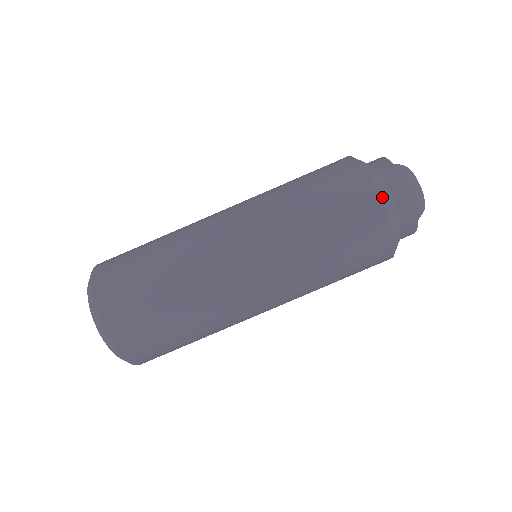
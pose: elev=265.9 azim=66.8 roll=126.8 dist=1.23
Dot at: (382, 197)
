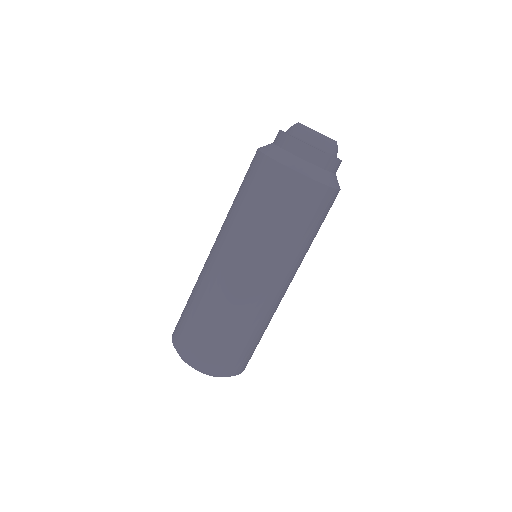
Dot at: (292, 167)
